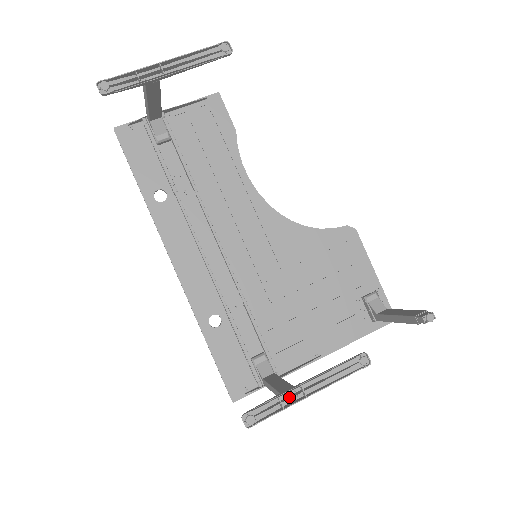
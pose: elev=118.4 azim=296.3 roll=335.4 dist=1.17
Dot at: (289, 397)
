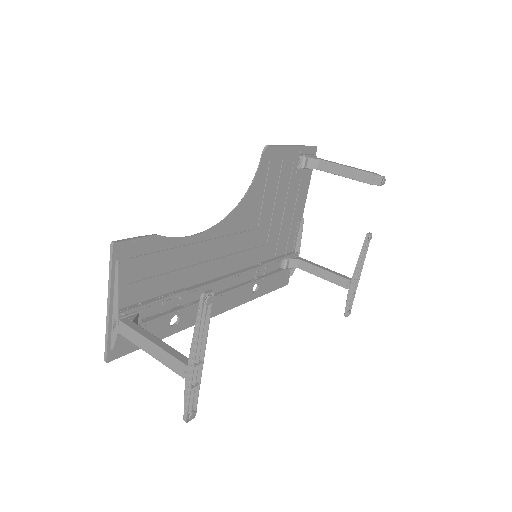
Dot at: (353, 288)
